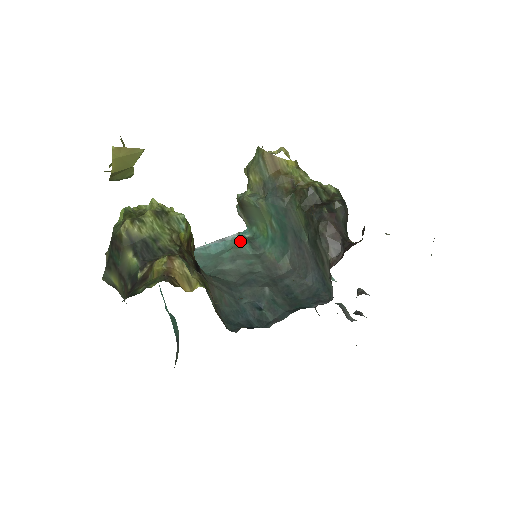
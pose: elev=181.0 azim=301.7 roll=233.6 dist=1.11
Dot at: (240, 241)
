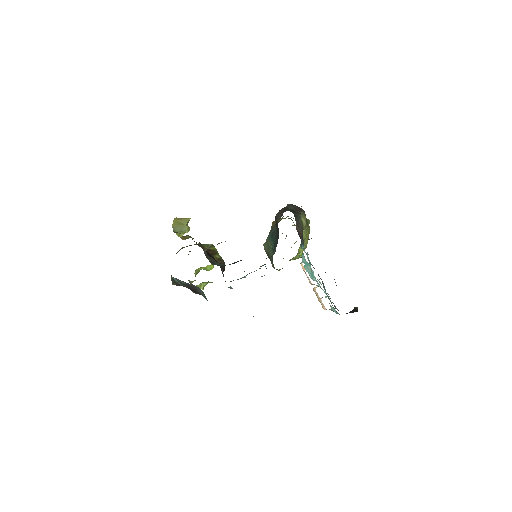
Dot at: occluded
